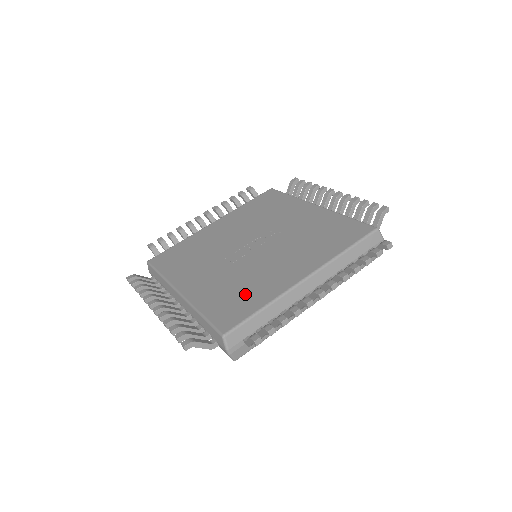
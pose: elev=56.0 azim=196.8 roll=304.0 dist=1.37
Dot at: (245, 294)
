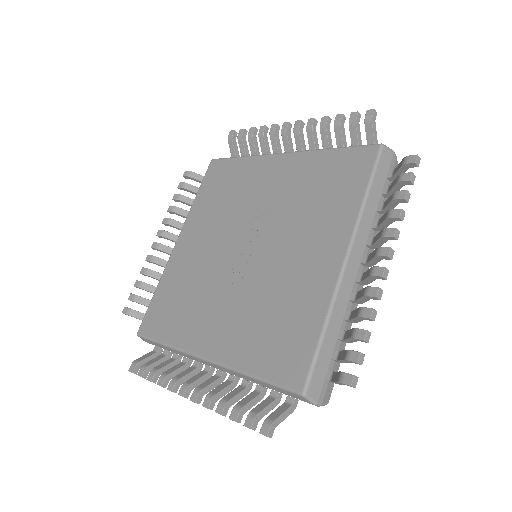
Dot at: (287, 321)
